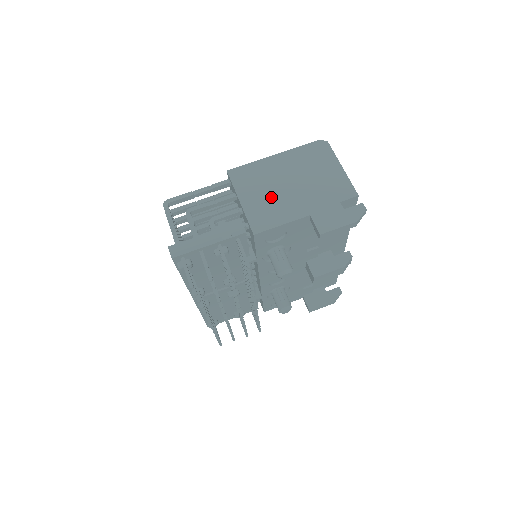
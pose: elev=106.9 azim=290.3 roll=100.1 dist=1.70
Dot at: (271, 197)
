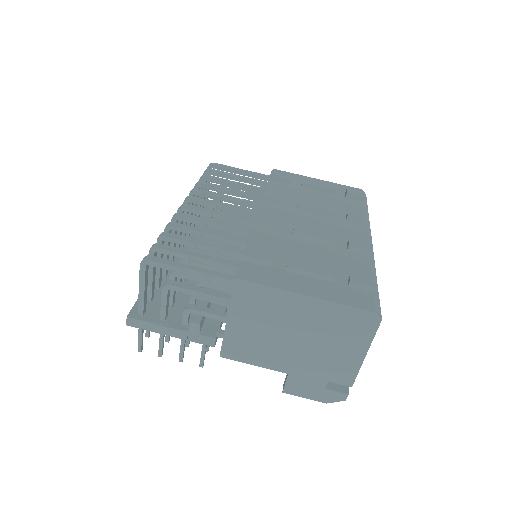
Dot at: (263, 336)
